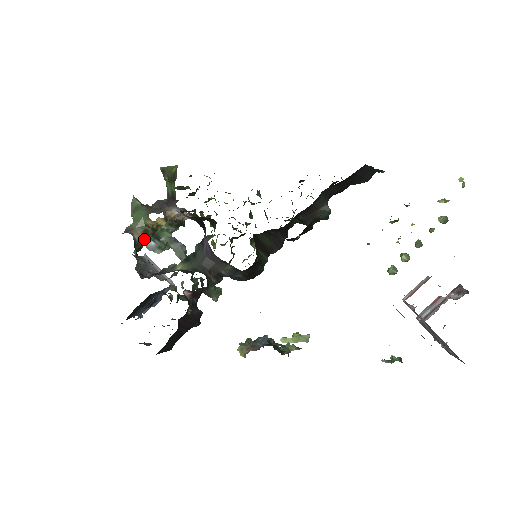
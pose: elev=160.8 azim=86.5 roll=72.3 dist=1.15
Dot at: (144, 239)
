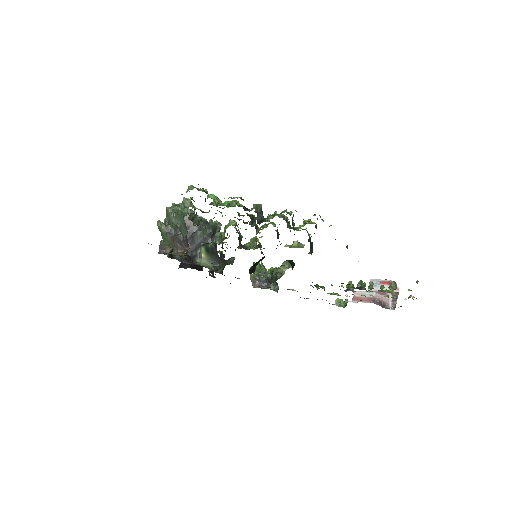
Dot at: occluded
